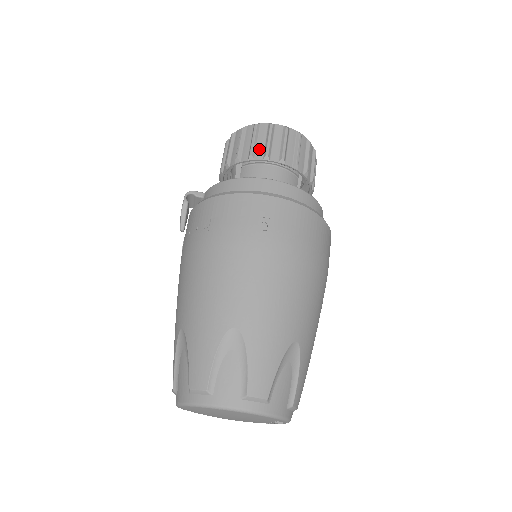
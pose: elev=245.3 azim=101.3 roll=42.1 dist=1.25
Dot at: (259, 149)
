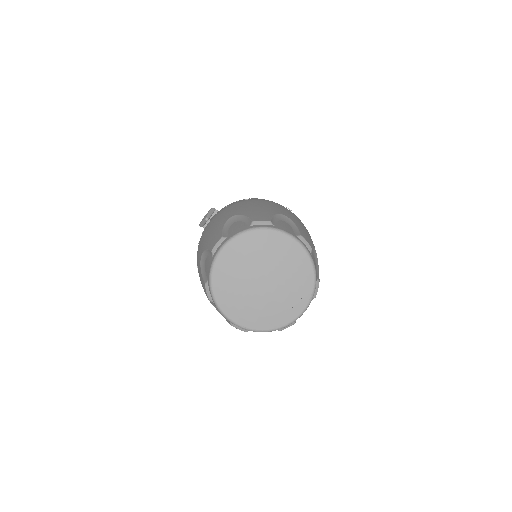
Dot at: occluded
